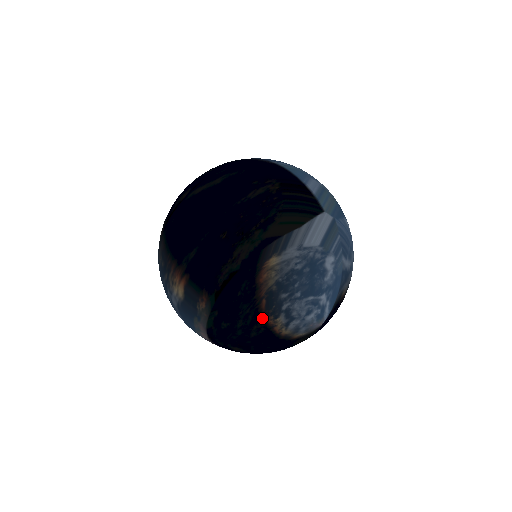
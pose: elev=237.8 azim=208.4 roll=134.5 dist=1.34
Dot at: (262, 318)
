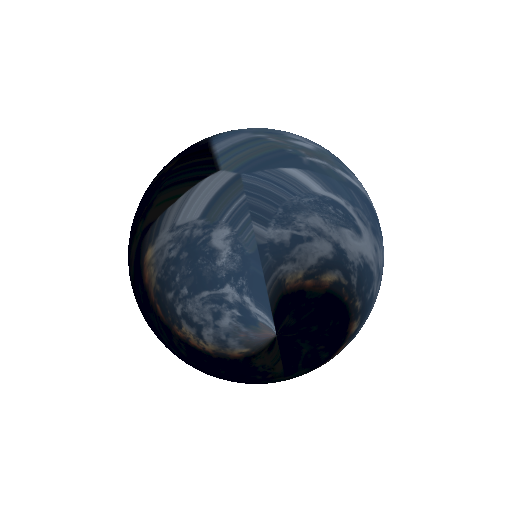
Dot at: (170, 329)
